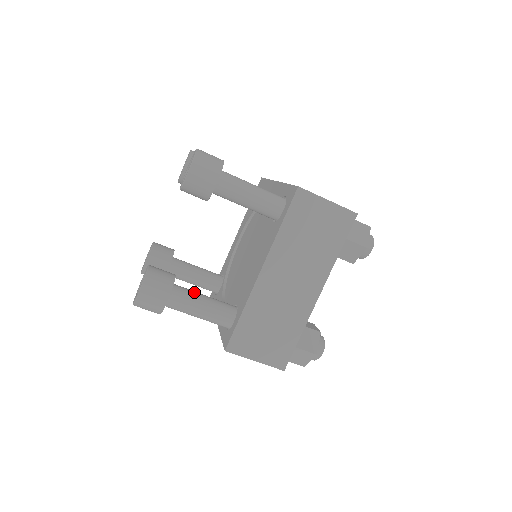
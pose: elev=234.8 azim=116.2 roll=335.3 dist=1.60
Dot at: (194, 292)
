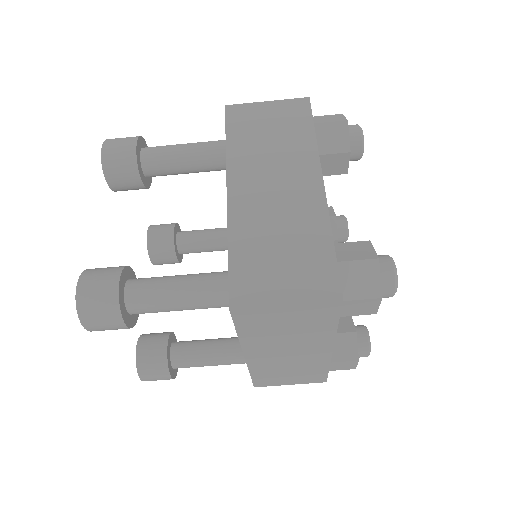
Dot at: occluded
